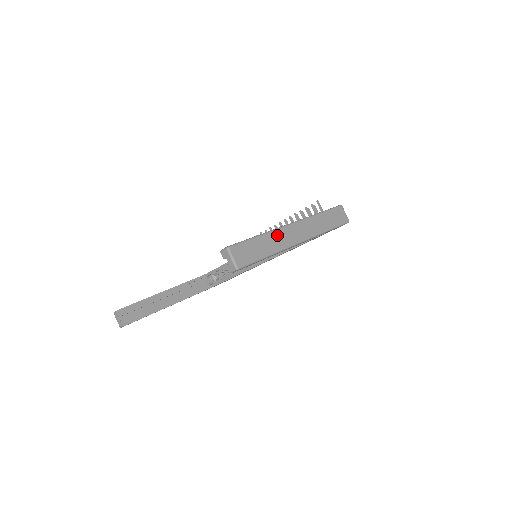
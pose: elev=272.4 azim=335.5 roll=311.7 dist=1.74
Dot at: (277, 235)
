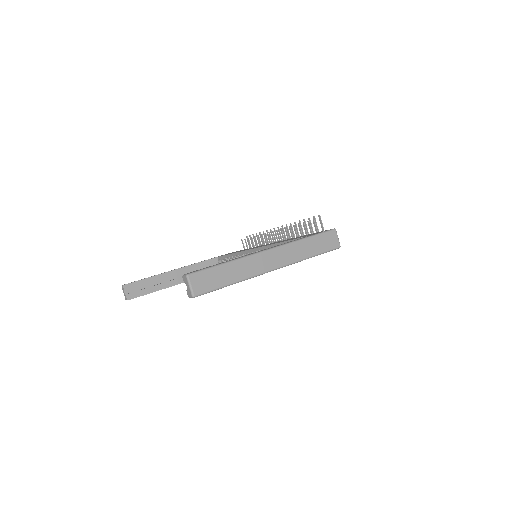
Dot at: (247, 262)
